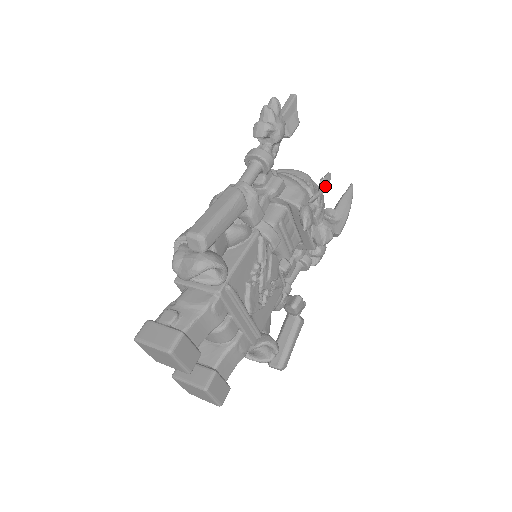
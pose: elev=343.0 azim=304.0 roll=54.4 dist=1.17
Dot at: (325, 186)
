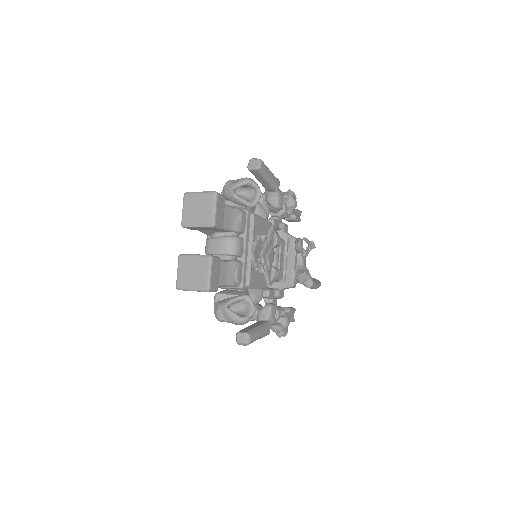
Dot at: (312, 247)
